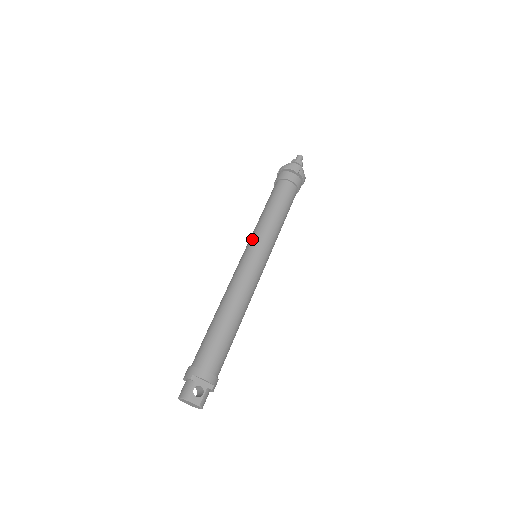
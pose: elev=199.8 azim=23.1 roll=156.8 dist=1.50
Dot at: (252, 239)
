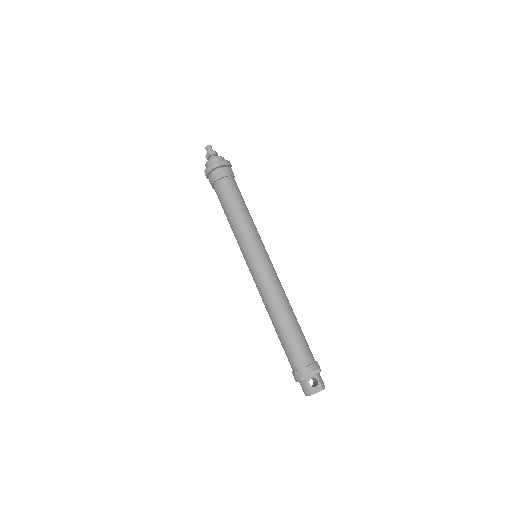
Dot at: (242, 249)
